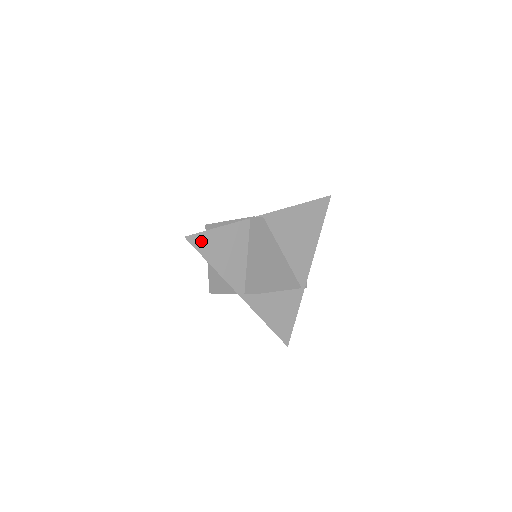
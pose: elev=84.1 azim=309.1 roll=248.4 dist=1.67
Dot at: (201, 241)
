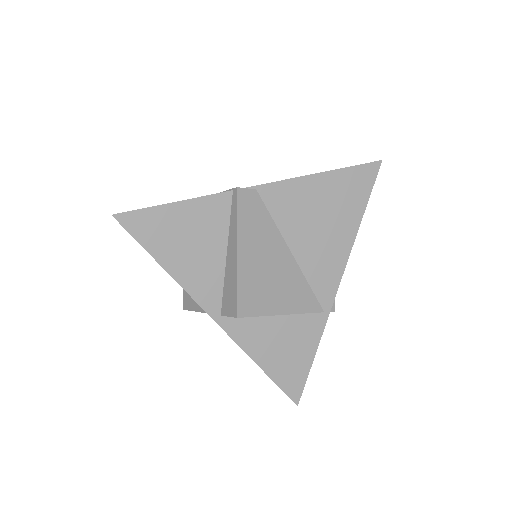
Dot at: (142, 224)
